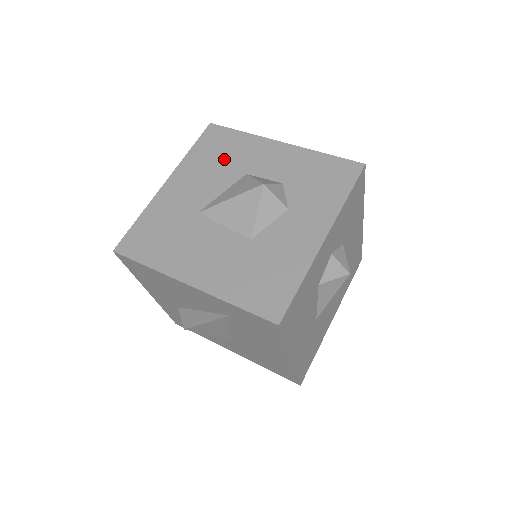
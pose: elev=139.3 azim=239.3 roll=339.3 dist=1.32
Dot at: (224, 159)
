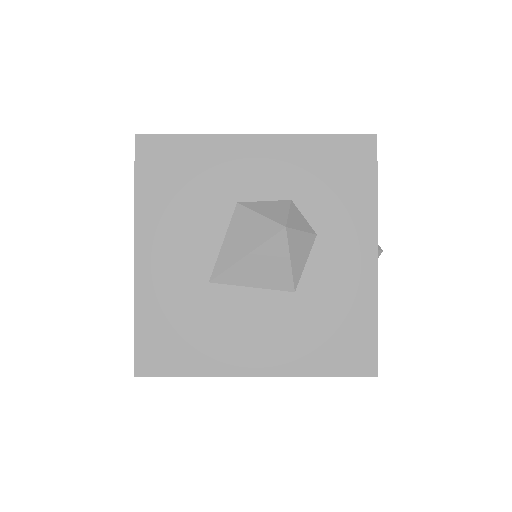
Dot at: (193, 190)
